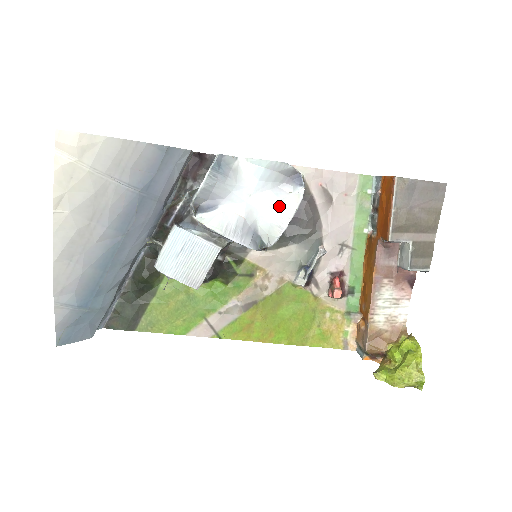
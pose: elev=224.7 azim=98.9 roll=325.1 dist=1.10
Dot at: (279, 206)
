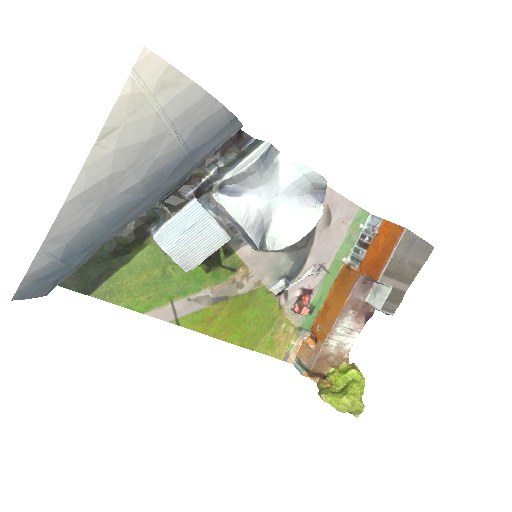
Dot at: (299, 216)
